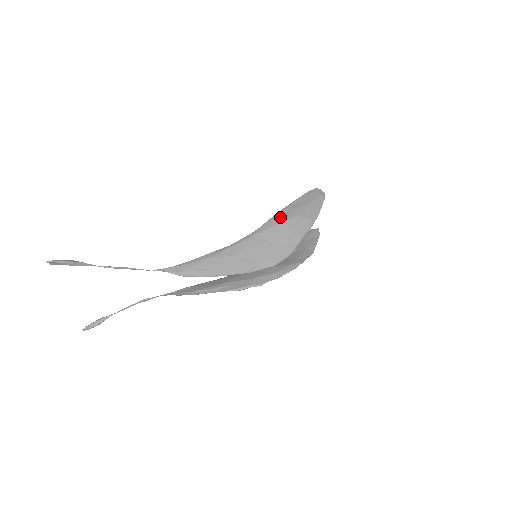
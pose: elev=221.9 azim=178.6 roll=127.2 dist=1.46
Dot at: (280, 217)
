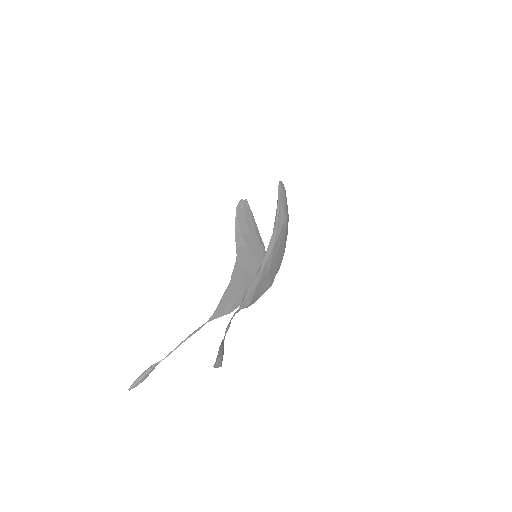
Dot at: (280, 222)
